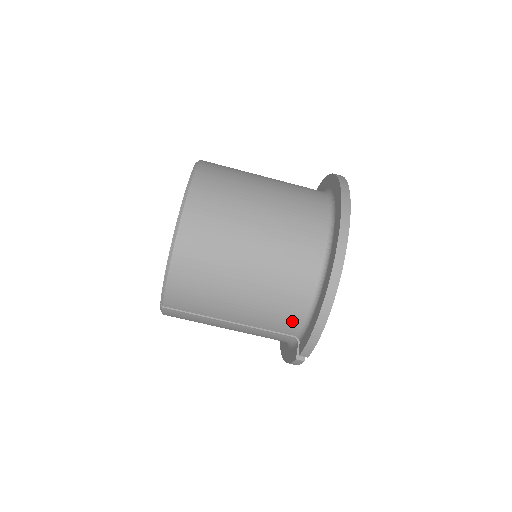
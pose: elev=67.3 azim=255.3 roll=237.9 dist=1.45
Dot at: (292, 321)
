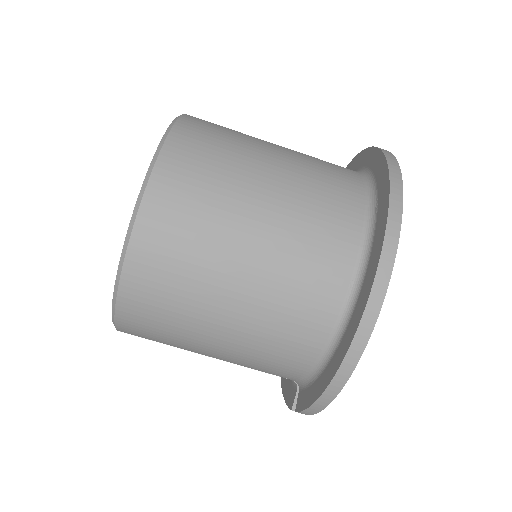
Dot at: (290, 372)
